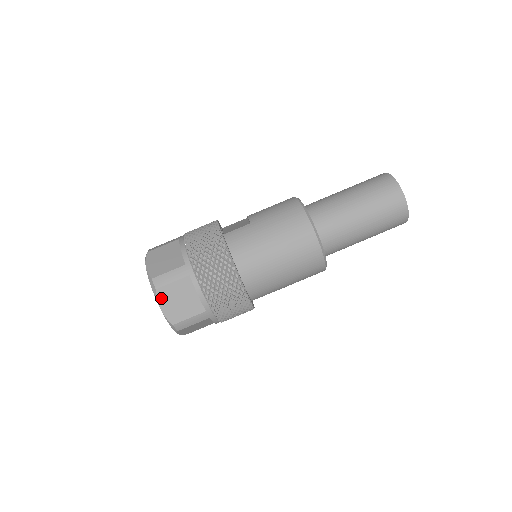
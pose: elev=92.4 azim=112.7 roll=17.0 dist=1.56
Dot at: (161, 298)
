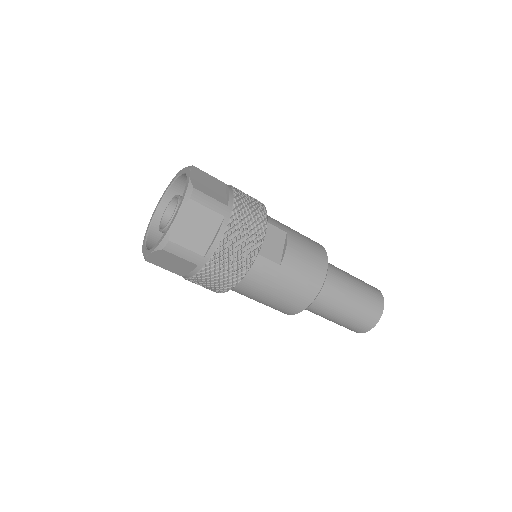
Dot at: (159, 253)
